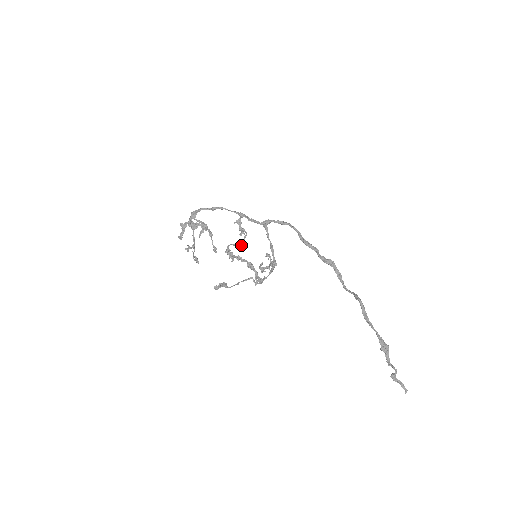
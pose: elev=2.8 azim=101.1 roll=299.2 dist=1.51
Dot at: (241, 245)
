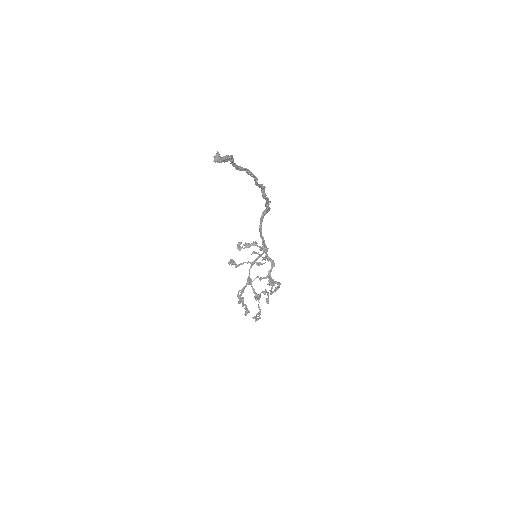
Dot at: (255, 262)
